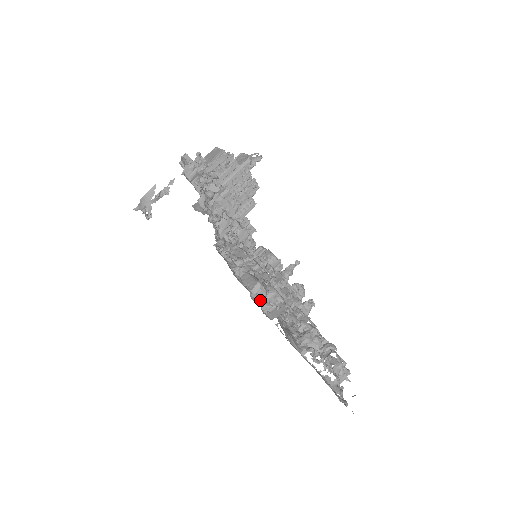
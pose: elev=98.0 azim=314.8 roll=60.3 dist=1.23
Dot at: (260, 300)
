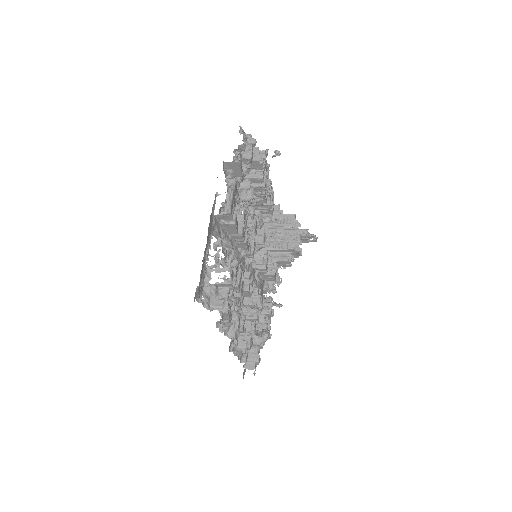
Dot at: occluded
